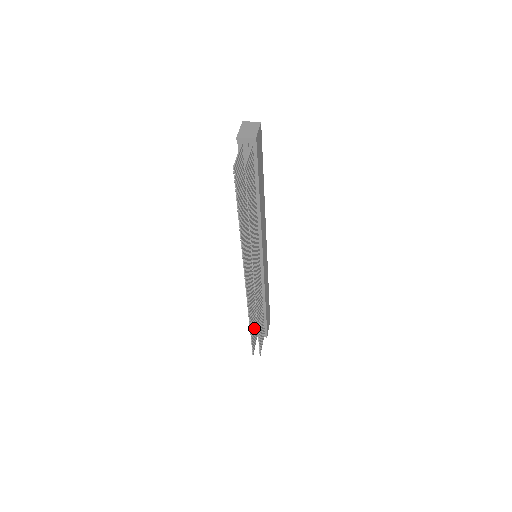
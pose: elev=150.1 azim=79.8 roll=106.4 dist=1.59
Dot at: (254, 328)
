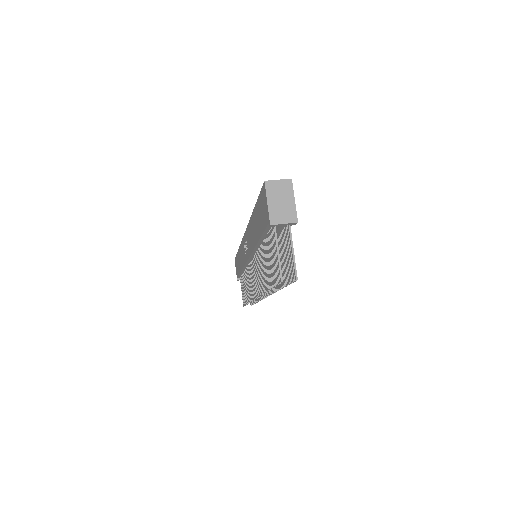
Dot at: occluded
